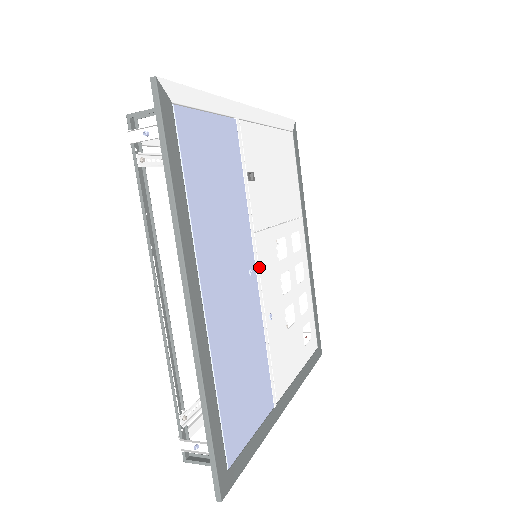
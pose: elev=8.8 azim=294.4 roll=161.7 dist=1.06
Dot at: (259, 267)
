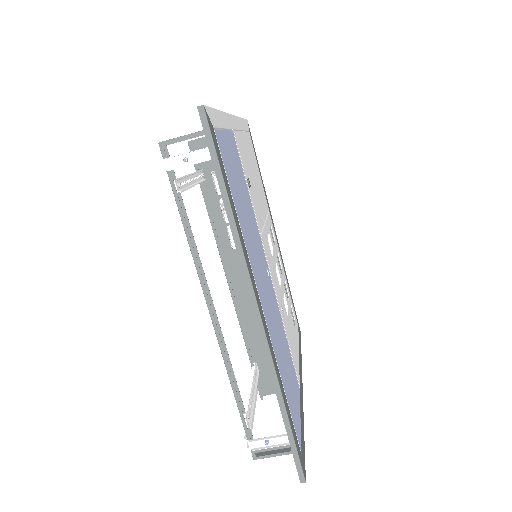
Dot at: (269, 266)
